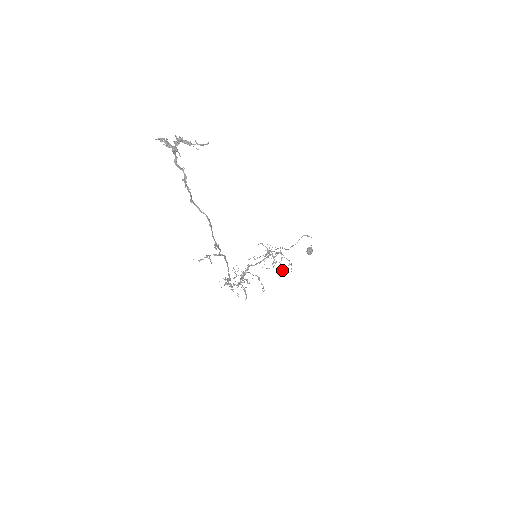
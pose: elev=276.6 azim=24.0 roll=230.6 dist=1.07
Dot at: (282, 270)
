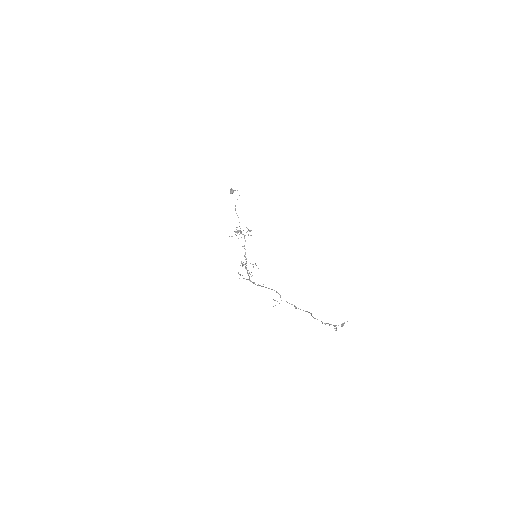
Dot at: occluded
